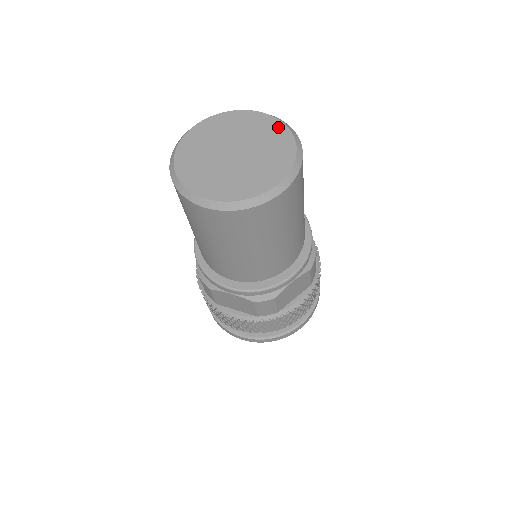
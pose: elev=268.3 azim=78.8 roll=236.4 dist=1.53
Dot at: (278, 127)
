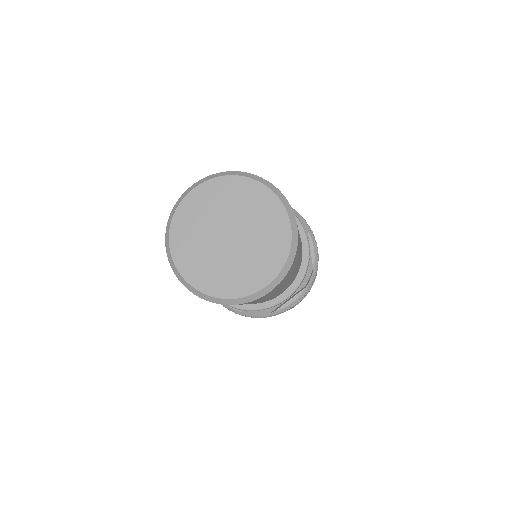
Dot at: (227, 183)
